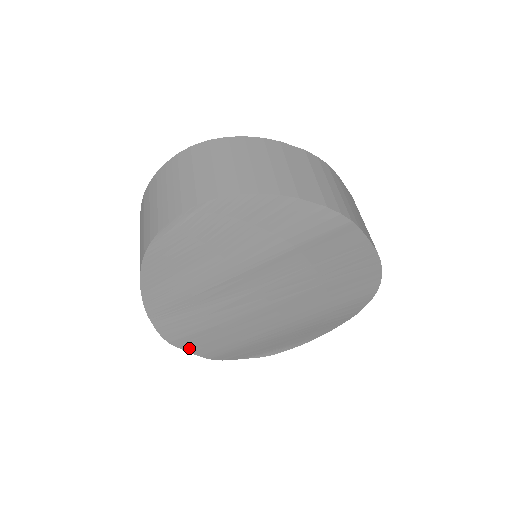
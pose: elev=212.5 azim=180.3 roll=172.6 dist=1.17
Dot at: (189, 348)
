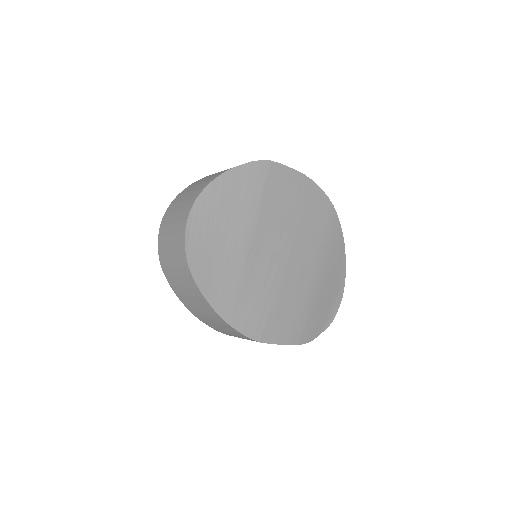
Dot at: (276, 340)
